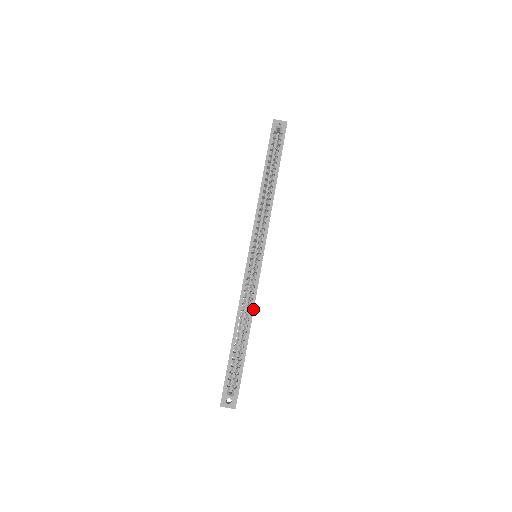
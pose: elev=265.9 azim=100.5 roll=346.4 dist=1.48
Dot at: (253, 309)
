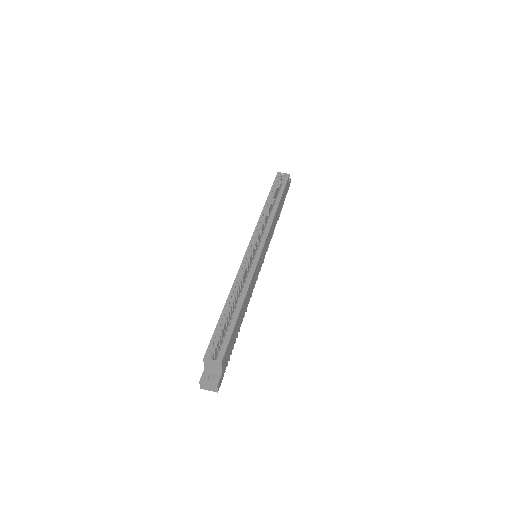
Dot at: (248, 286)
